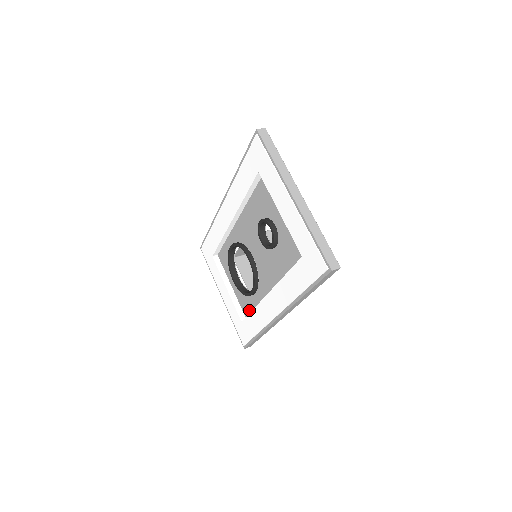
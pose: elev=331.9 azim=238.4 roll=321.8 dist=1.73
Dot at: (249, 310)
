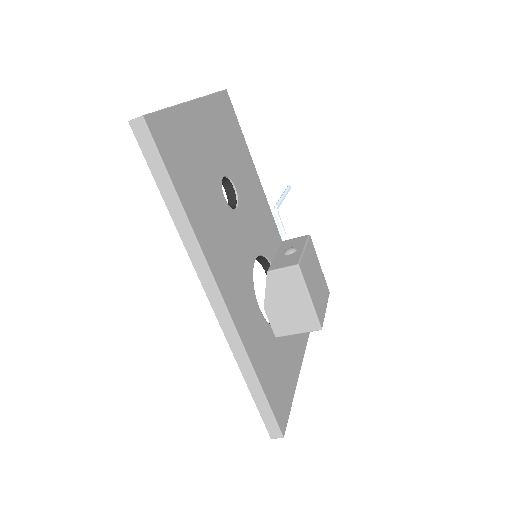
Dot at: occluded
